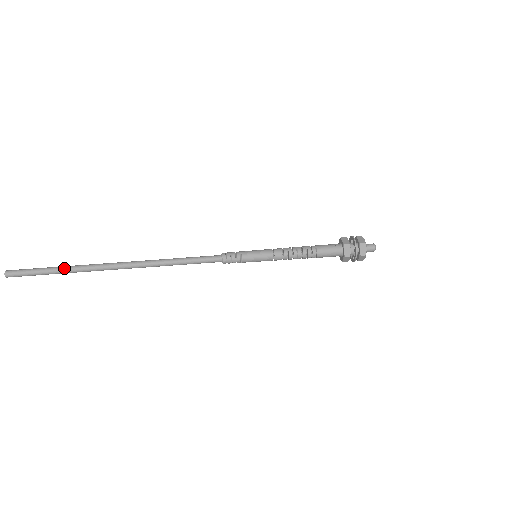
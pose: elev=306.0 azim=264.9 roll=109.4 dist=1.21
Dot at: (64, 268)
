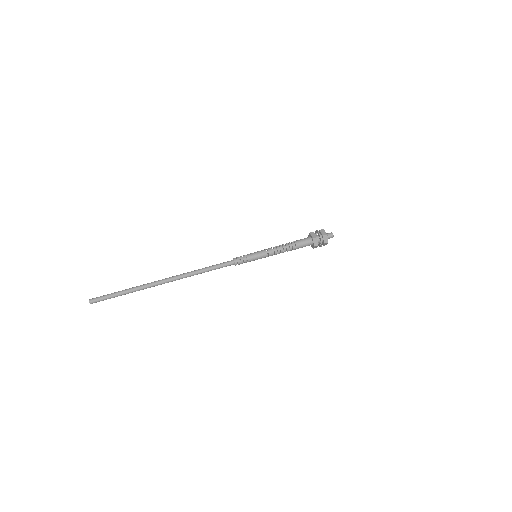
Dot at: (129, 288)
